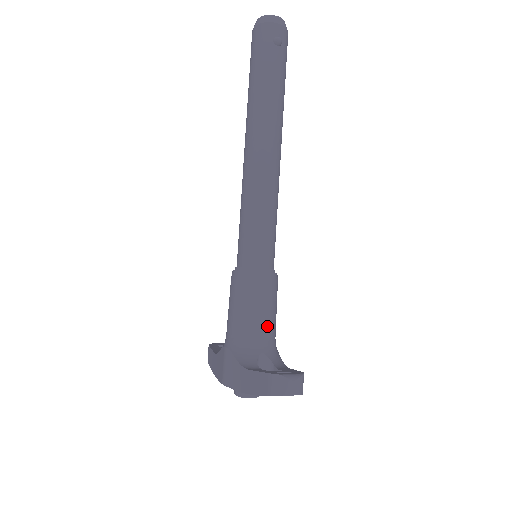
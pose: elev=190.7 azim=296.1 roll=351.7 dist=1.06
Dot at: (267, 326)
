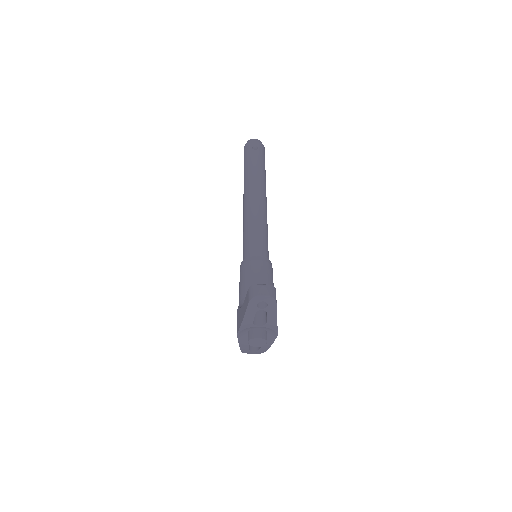
Dot at: occluded
